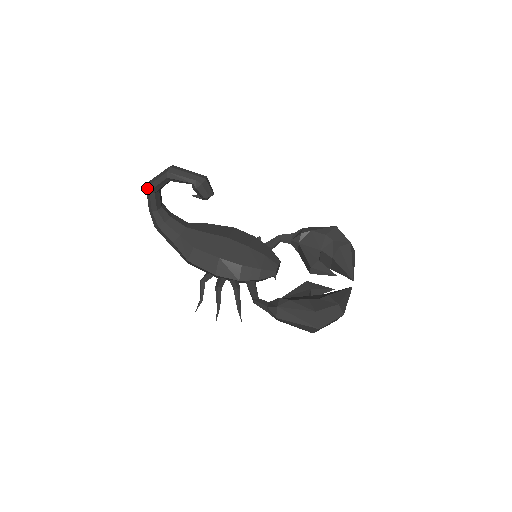
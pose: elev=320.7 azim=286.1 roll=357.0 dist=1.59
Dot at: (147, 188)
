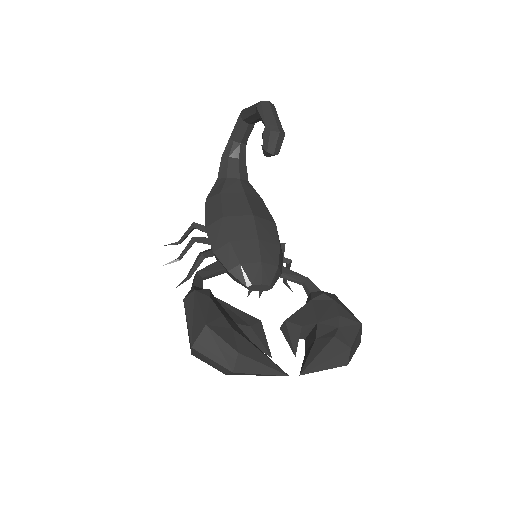
Dot at: (242, 111)
